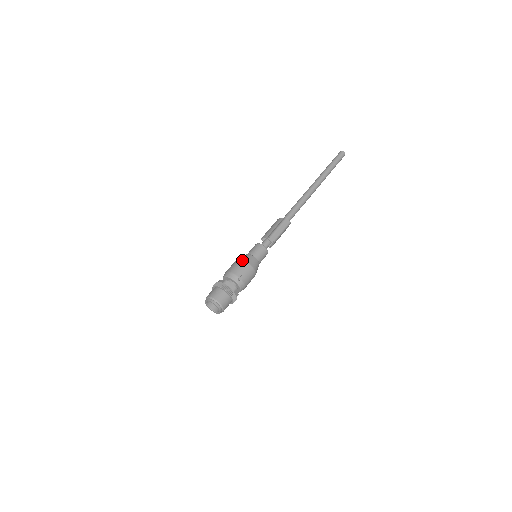
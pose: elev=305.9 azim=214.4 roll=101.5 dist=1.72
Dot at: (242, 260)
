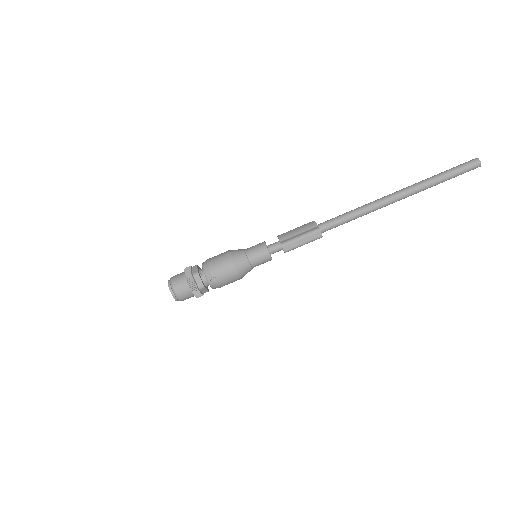
Dot at: (230, 258)
